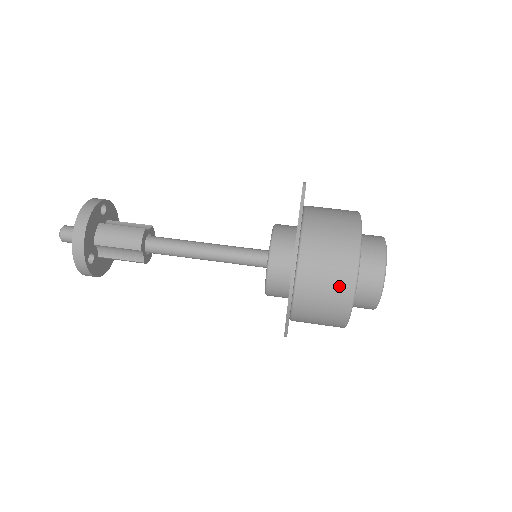
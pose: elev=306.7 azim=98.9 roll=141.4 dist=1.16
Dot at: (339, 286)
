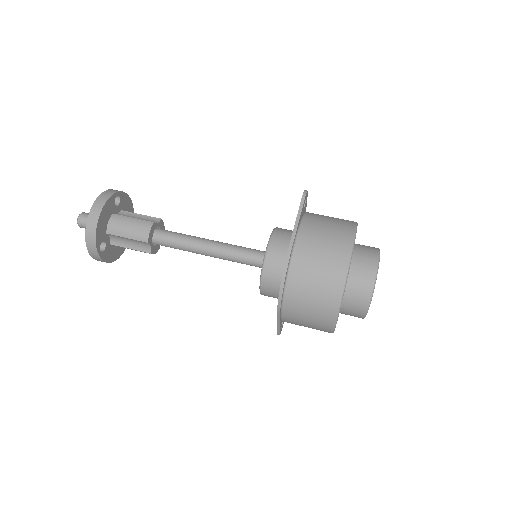
Dot at: (326, 296)
